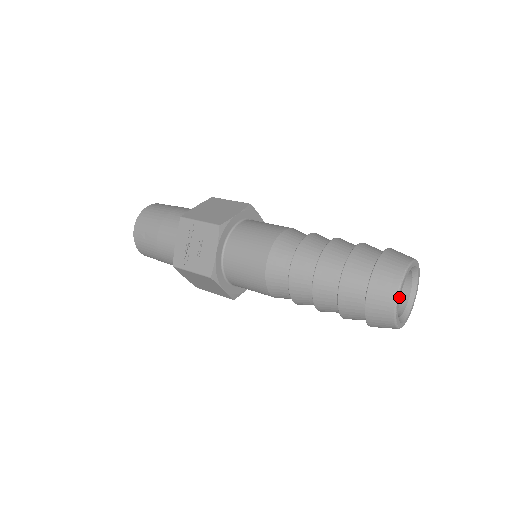
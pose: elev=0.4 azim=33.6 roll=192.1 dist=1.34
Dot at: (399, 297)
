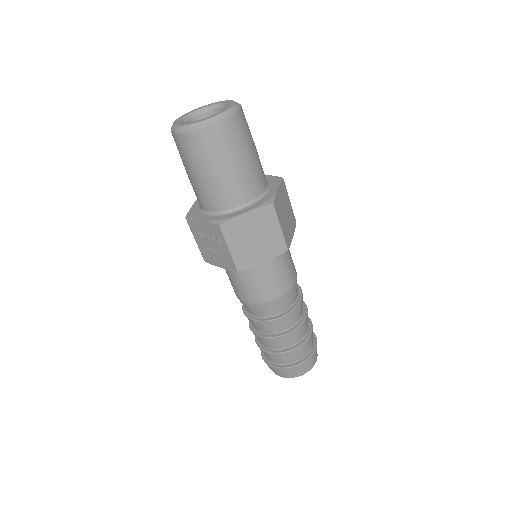
Dot at: occluded
